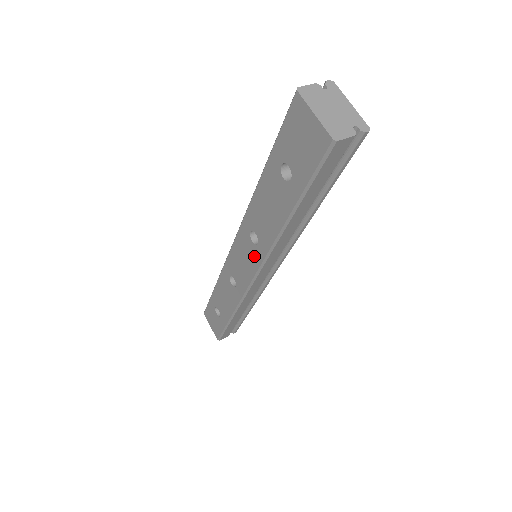
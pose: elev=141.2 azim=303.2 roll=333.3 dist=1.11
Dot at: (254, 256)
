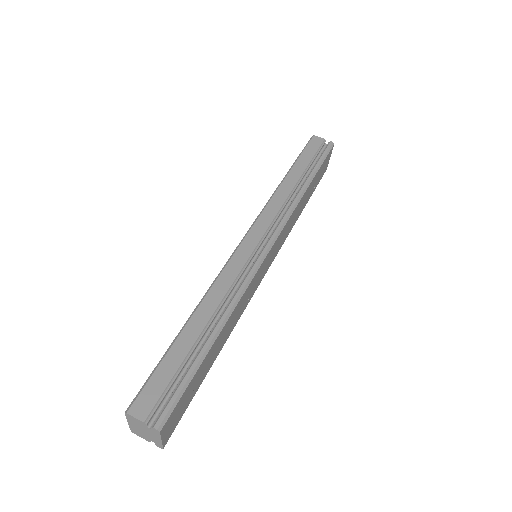
Dot at: occluded
